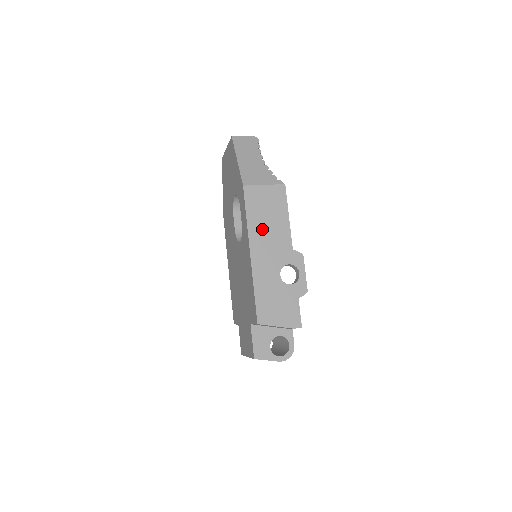
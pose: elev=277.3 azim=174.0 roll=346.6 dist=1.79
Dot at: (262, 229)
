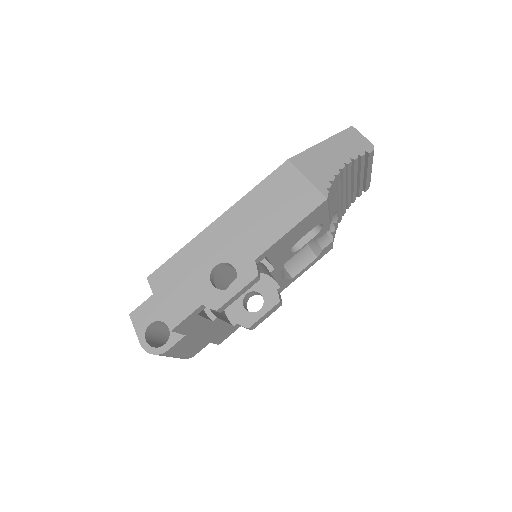
Dot at: (254, 211)
